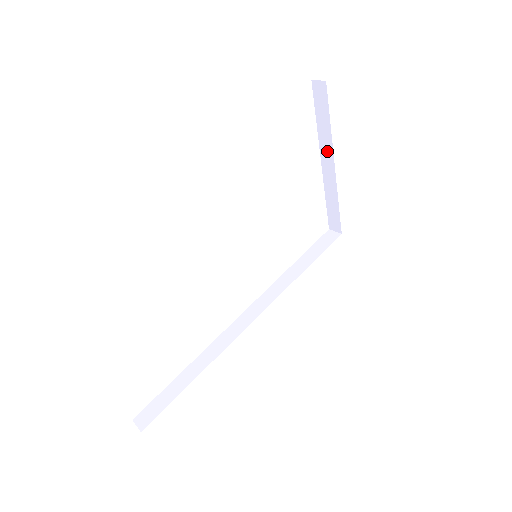
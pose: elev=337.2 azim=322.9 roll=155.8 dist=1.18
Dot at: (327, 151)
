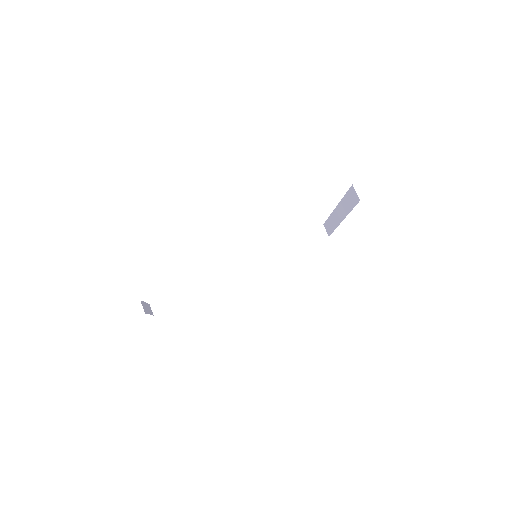
Dot at: (342, 212)
